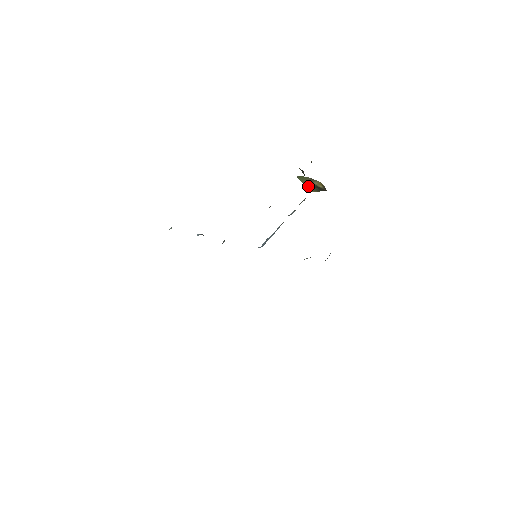
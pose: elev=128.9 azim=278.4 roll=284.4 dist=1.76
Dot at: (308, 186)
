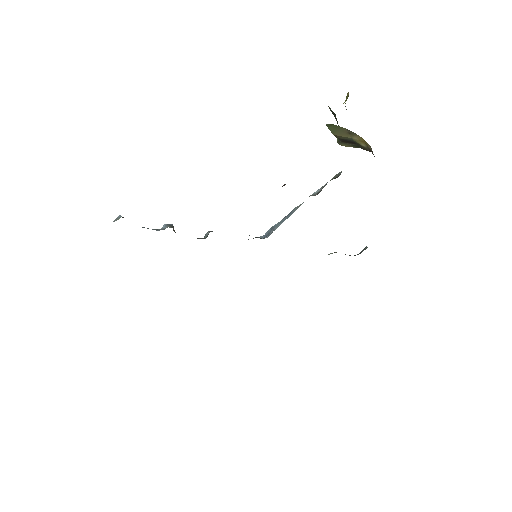
Dot at: (341, 139)
